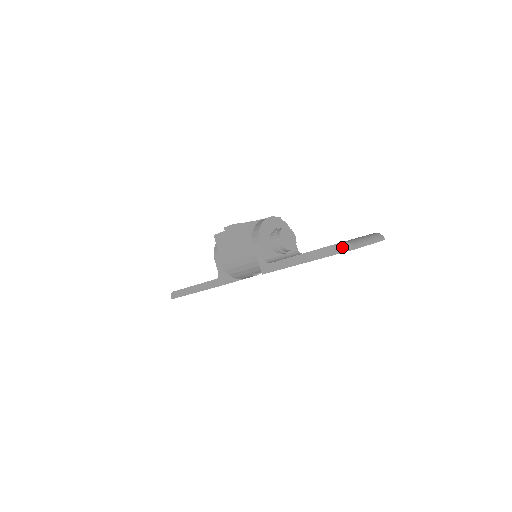
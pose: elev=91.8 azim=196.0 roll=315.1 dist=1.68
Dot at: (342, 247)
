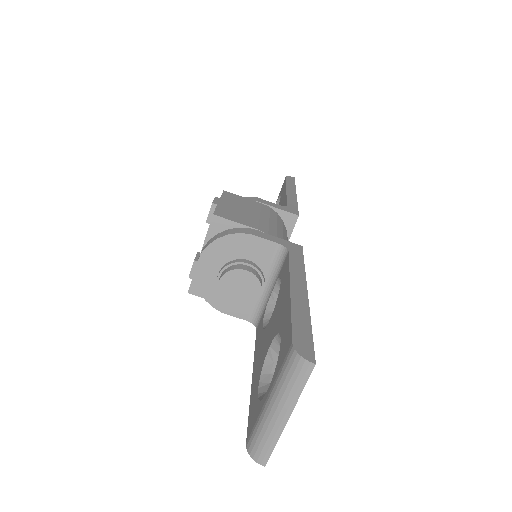
Dot at: occluded
